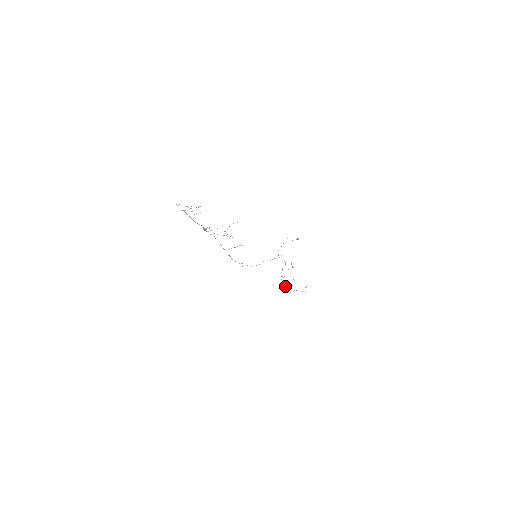
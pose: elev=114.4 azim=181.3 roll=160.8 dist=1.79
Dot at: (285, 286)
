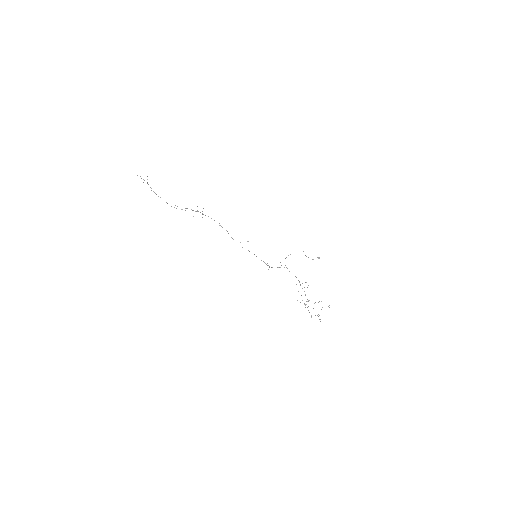
Dot at: occluded
